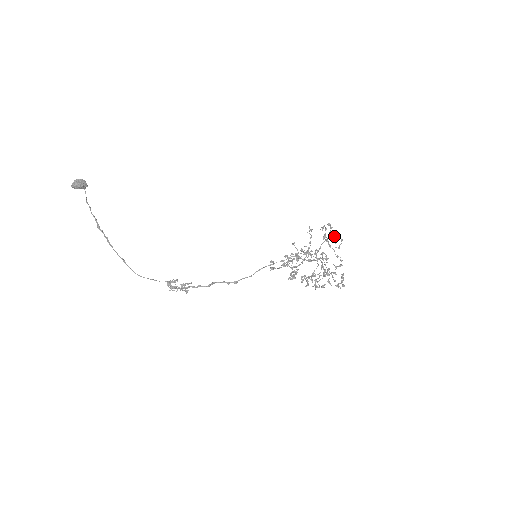
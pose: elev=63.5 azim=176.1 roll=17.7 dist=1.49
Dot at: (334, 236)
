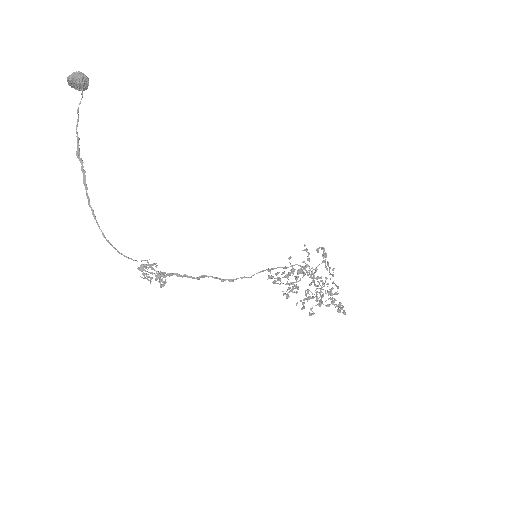
Dot at: (328, 262)
